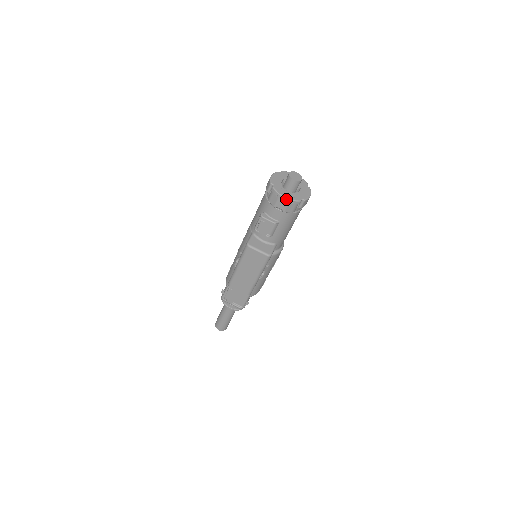
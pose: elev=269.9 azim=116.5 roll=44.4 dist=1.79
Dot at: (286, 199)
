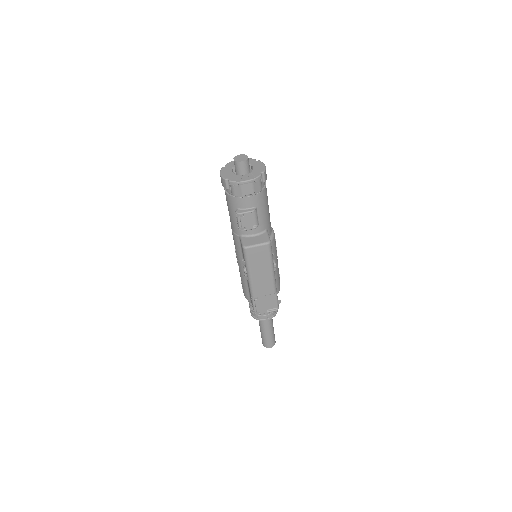
Dot at: (248, 182)
